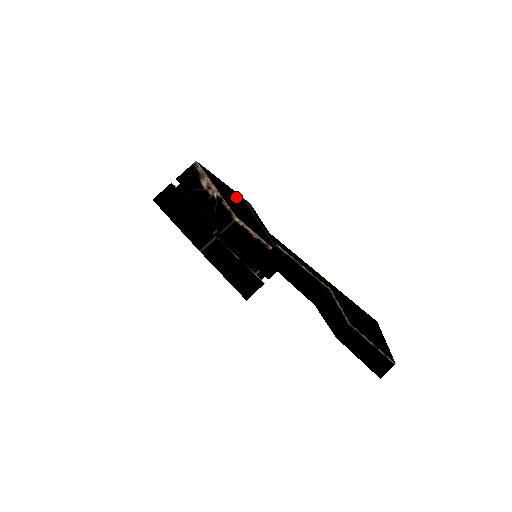
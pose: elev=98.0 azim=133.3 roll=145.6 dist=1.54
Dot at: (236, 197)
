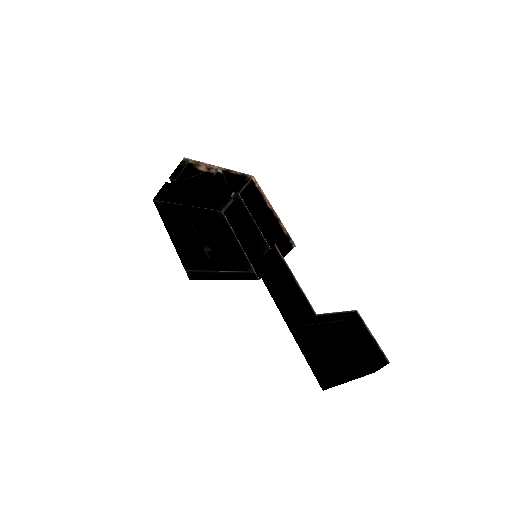
Dot at: occluded
